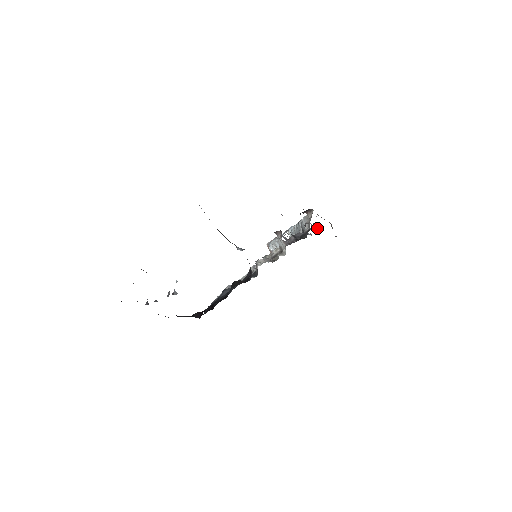
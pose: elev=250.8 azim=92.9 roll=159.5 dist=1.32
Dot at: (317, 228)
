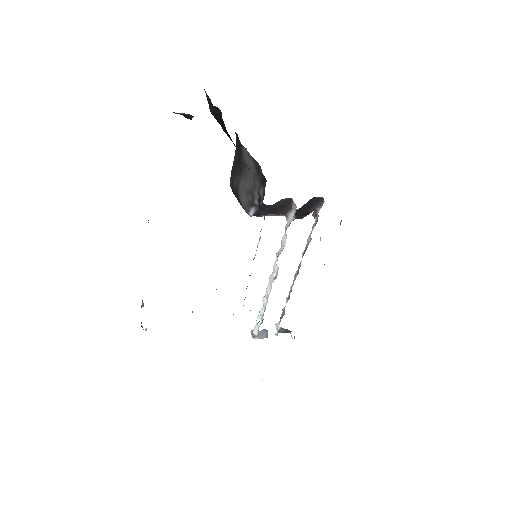
Dot at: occluded
